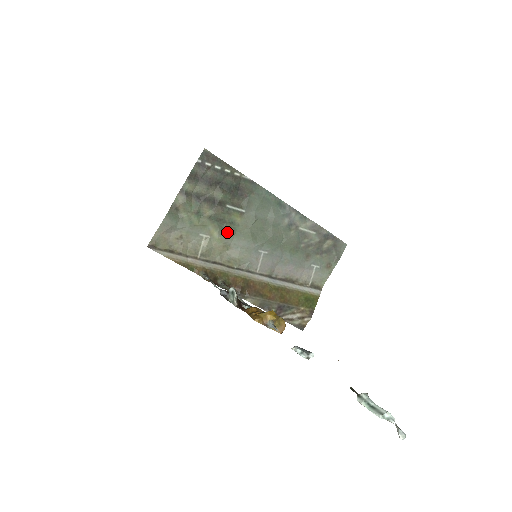
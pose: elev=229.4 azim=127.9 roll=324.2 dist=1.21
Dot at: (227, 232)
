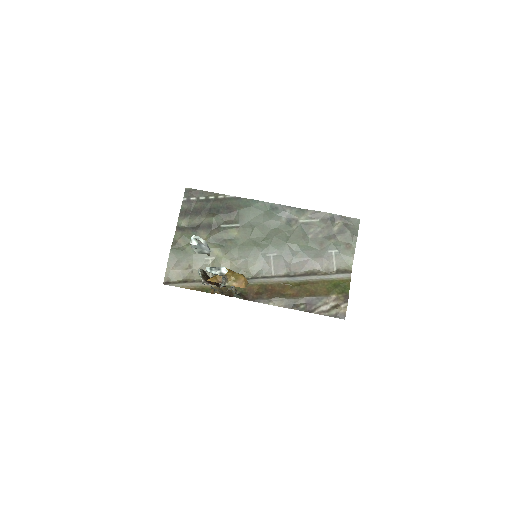
Dot at: (230, 248)
